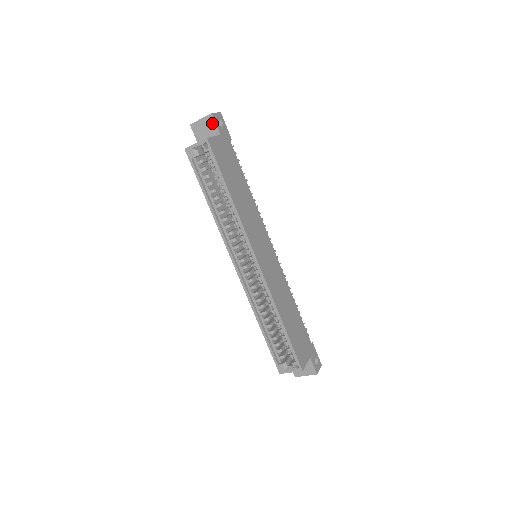
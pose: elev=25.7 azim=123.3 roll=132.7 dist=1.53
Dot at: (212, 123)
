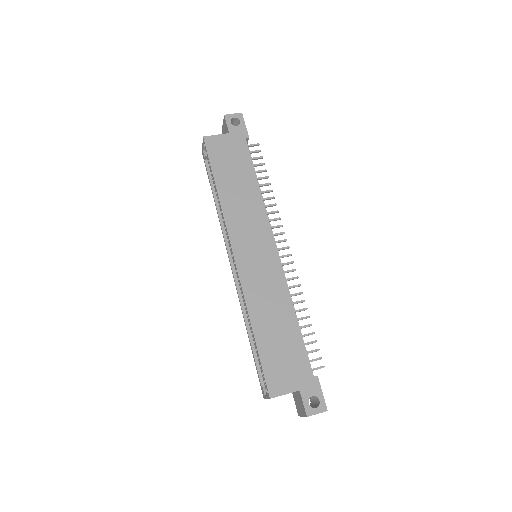
Dot at: (226, 124)
